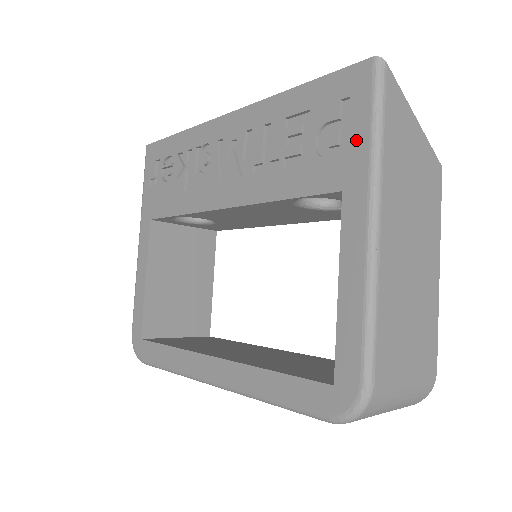
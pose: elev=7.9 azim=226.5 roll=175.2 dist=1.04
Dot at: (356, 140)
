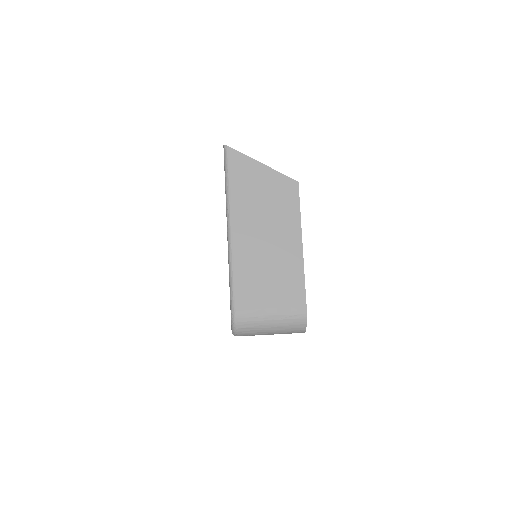
Dot at: occluded
